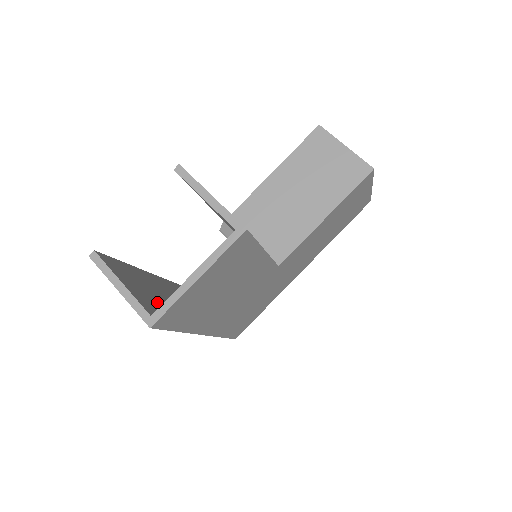
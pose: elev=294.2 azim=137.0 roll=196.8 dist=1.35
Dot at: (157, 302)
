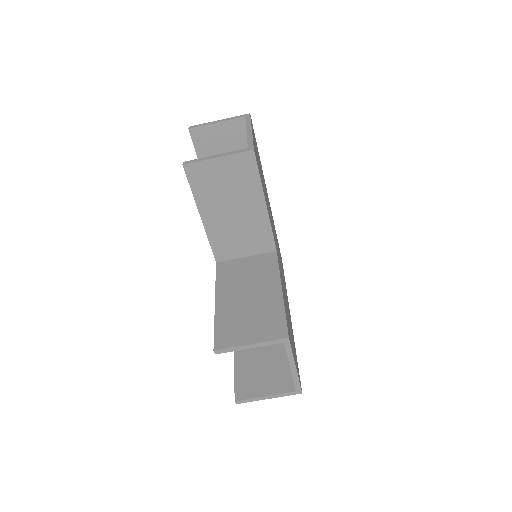
Dot at: (275, 365)
